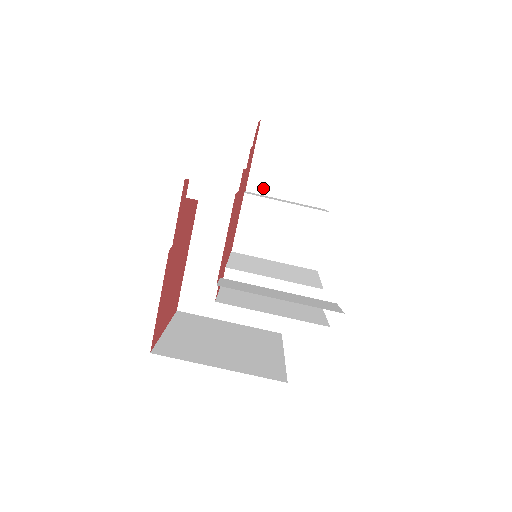
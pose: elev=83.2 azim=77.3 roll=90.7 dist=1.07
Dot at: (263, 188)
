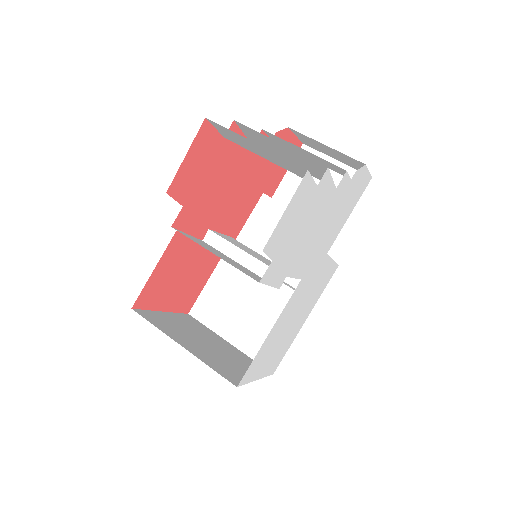
Dot at: (286, 202)
